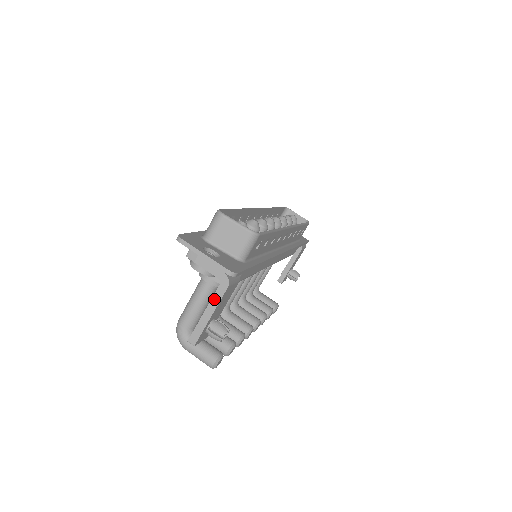
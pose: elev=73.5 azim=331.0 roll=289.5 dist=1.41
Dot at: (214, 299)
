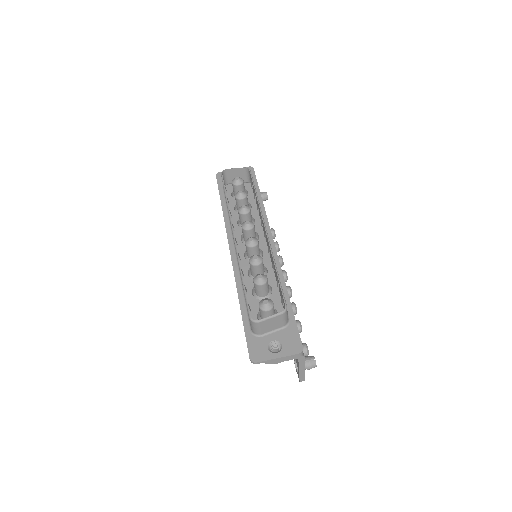
Dot at: (300, 365)
